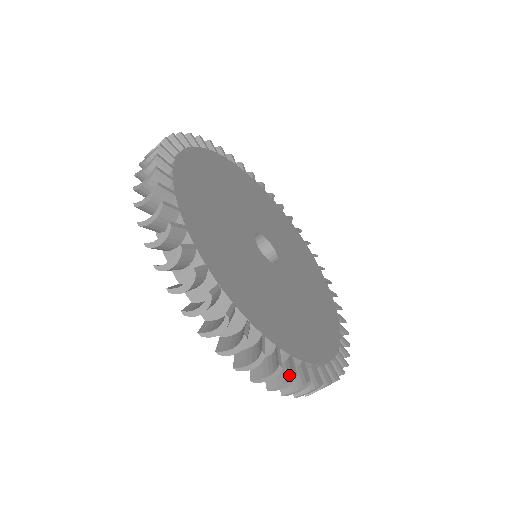
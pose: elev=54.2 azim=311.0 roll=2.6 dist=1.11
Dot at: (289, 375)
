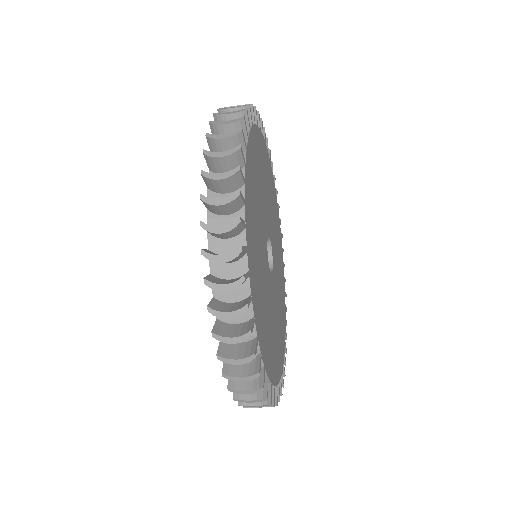
Dot at: occluded
